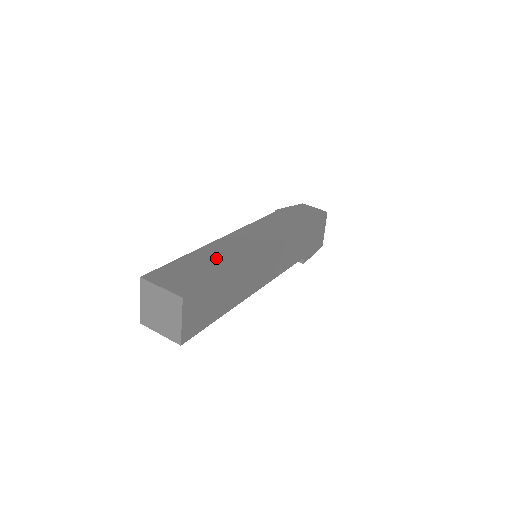
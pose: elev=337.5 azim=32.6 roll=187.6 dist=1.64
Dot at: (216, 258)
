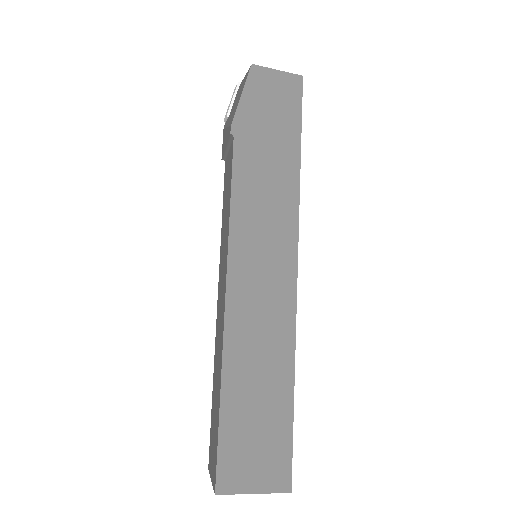
Dot at: (260, 371)
